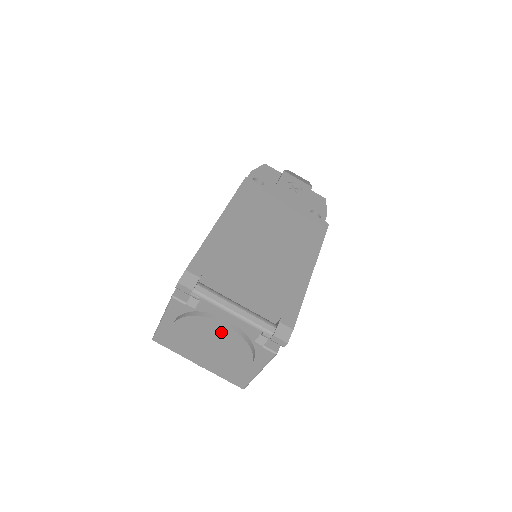
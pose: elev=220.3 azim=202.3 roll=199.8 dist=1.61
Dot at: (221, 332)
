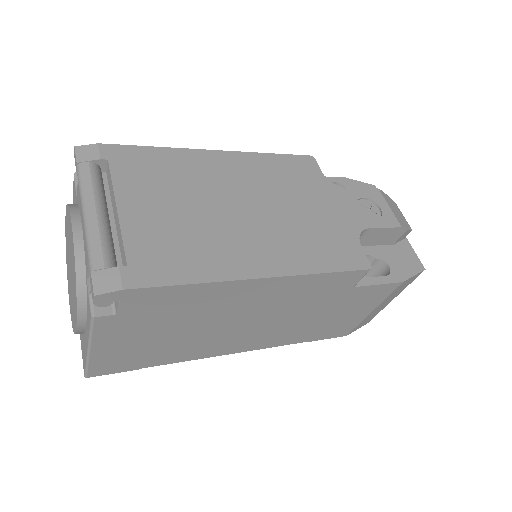
Dot at: occluded
